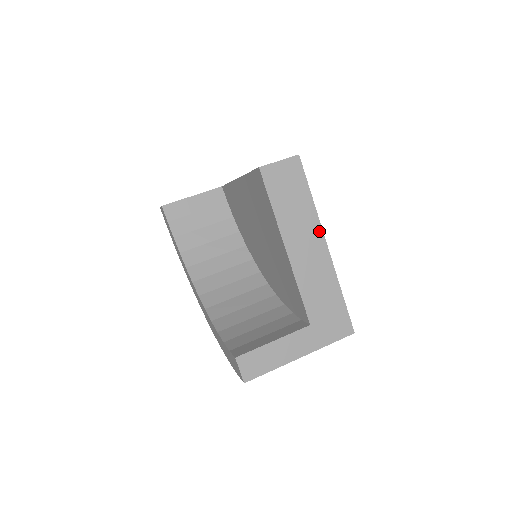
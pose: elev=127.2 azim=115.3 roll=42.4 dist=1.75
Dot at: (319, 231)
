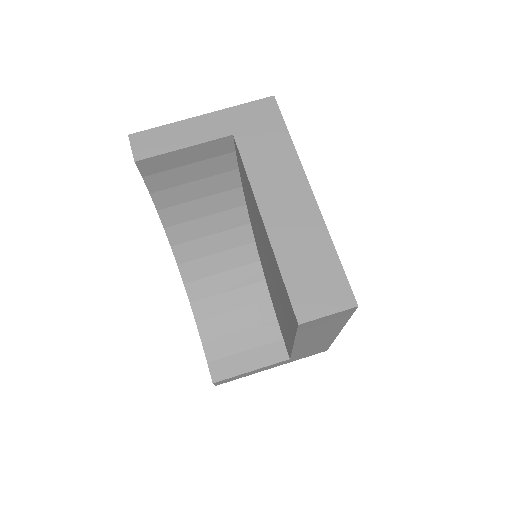
Dot at: (338, 331)
